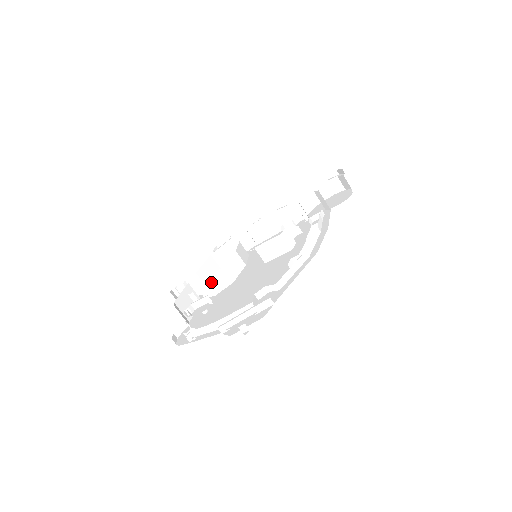
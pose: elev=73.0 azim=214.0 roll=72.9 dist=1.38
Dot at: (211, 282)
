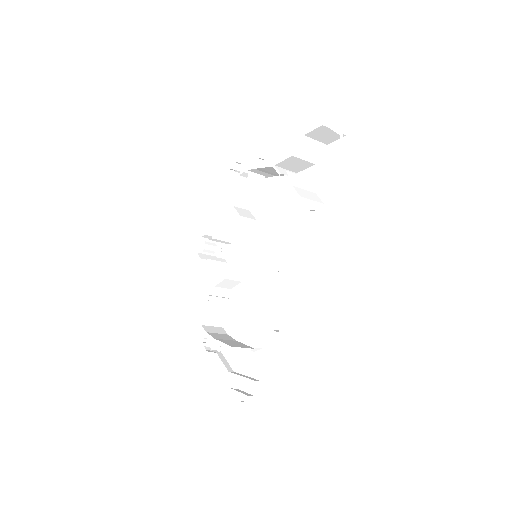
Dot at: (221, 285)
